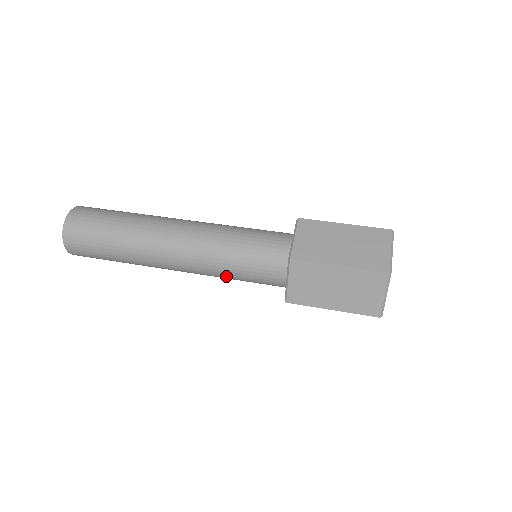
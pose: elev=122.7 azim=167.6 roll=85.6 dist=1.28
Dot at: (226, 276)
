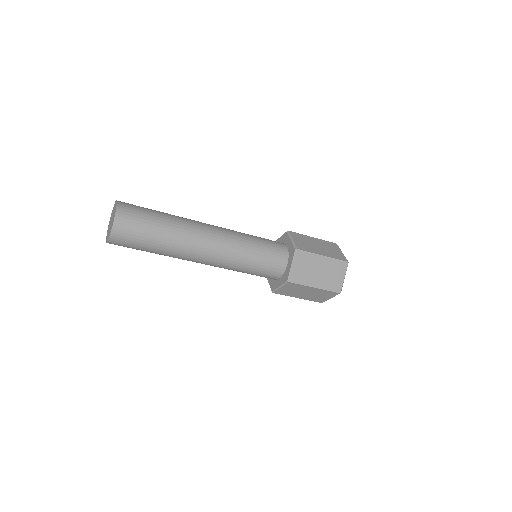
Dot at: occluded
